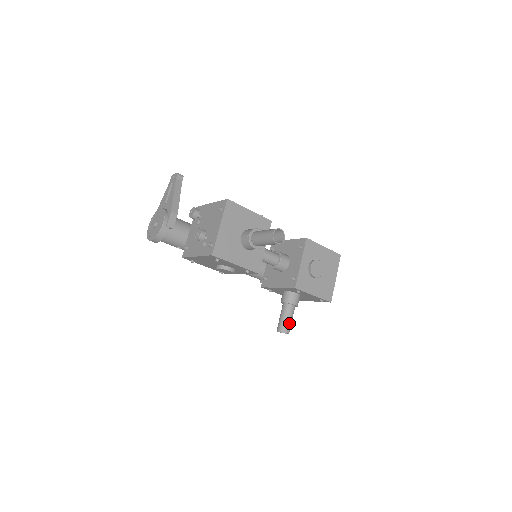
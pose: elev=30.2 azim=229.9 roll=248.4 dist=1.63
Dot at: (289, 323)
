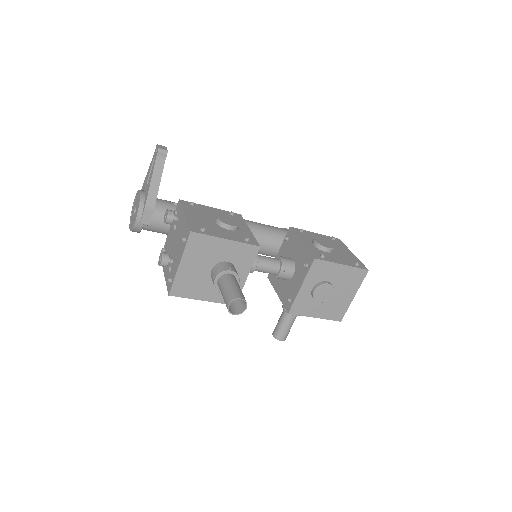
Dot at: (286, 331)
